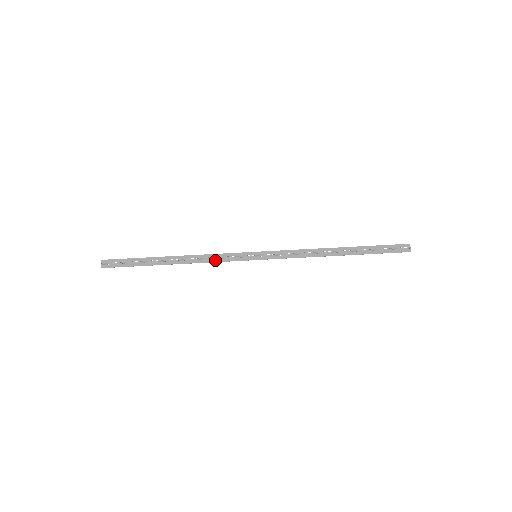
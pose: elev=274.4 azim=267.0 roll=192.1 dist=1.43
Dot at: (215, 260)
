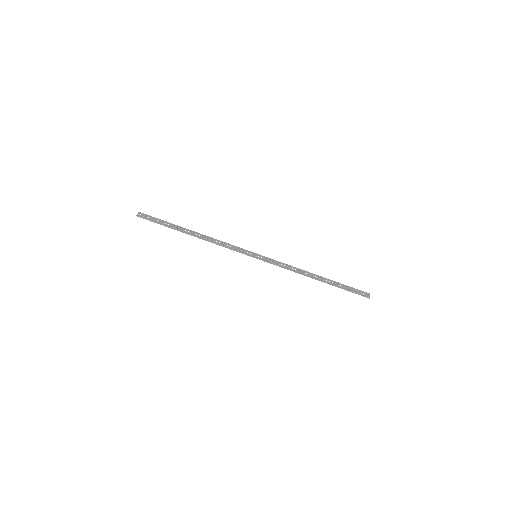
Dot at: (225, 246)
